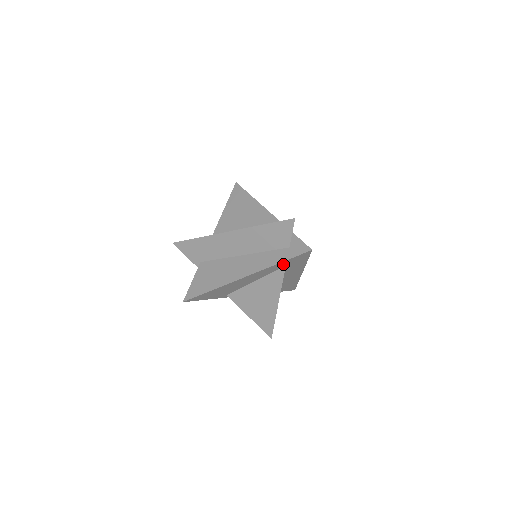
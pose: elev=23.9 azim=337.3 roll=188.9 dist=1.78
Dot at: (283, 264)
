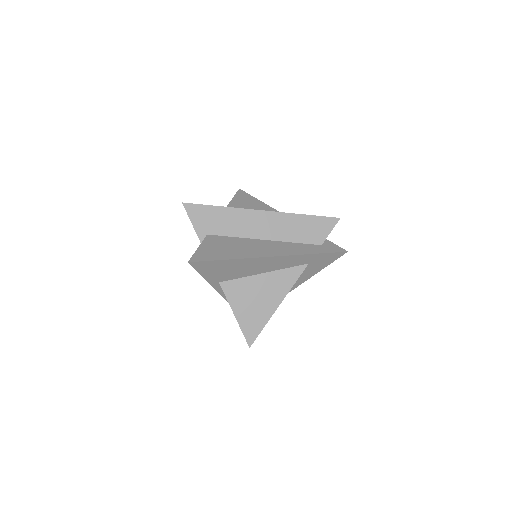
Dot at: (311, 259)
